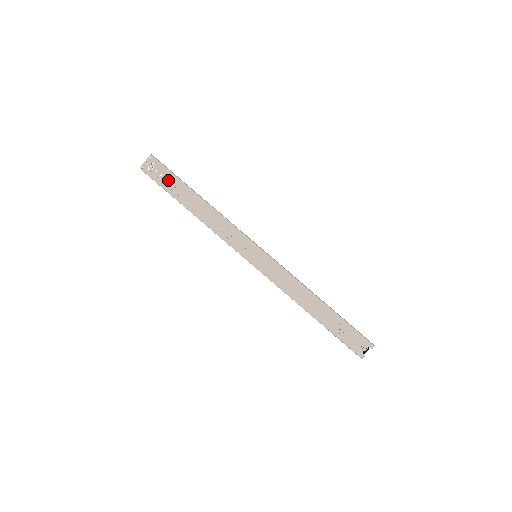
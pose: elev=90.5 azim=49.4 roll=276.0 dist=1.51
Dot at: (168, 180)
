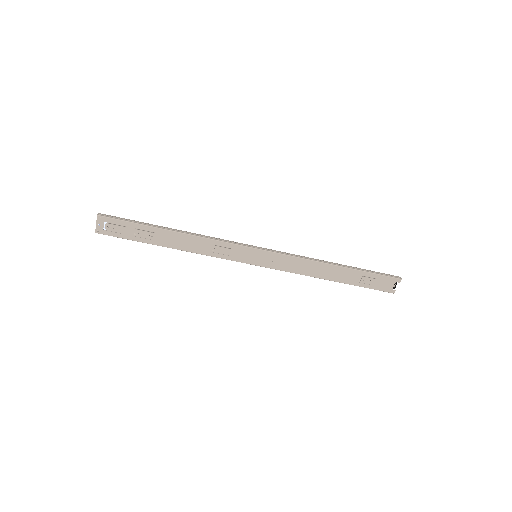
Dot at: (131, 231)
